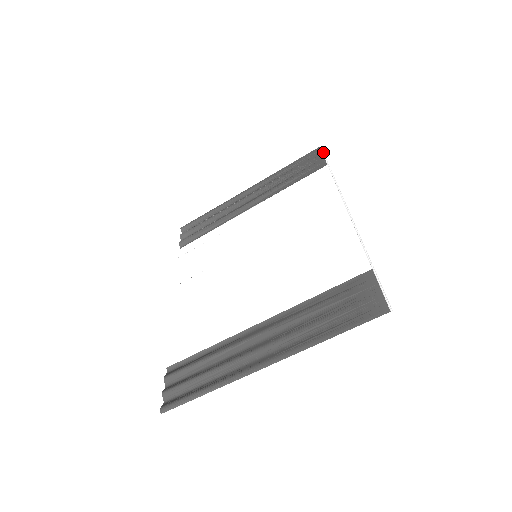
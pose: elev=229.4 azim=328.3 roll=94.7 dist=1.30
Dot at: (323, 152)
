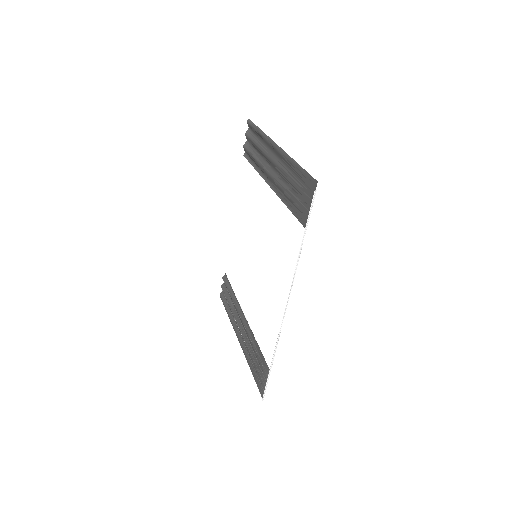
Dot at: (312, 201)
